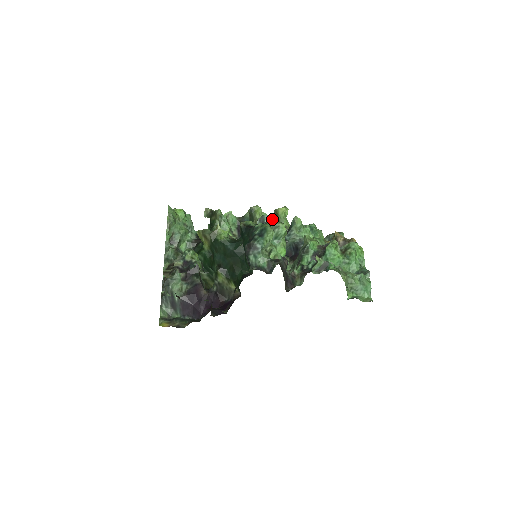
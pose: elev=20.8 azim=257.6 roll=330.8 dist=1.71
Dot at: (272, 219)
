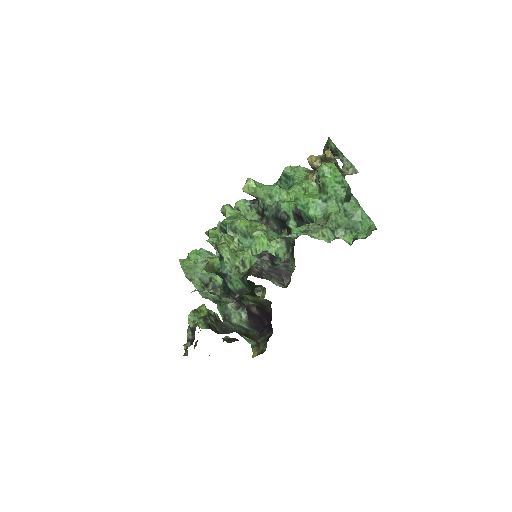
Dot at: (227, 224)
